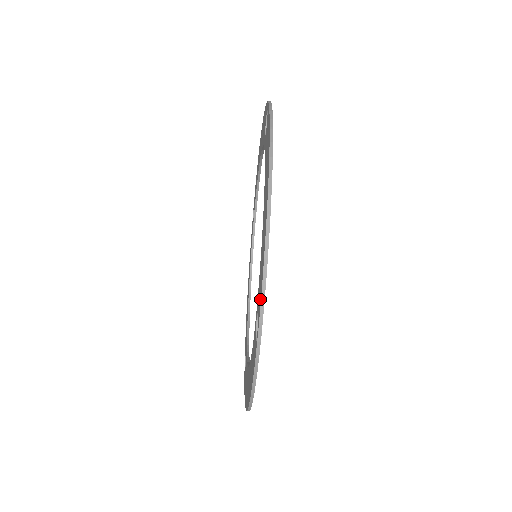
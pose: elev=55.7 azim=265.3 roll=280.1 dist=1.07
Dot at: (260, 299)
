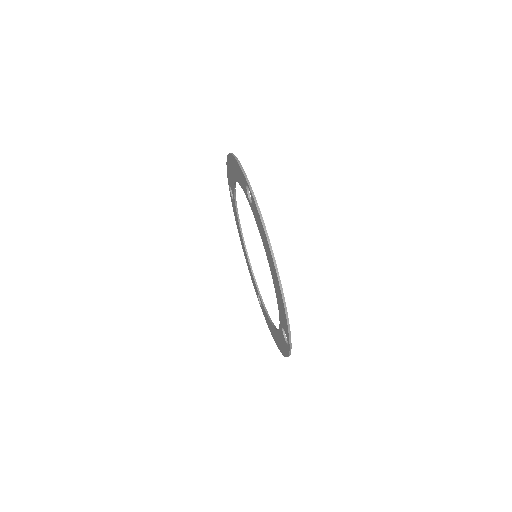
Dot at: (241, 172)
